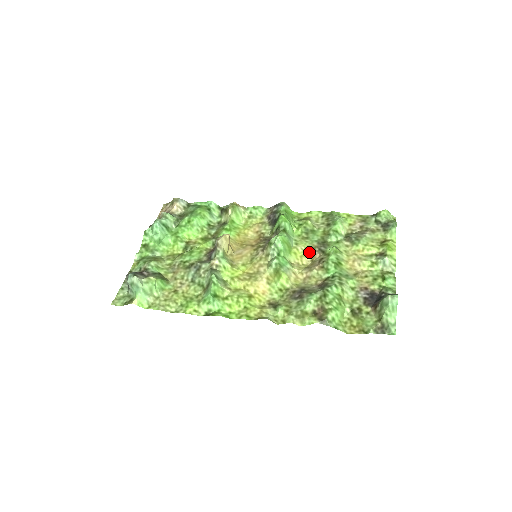
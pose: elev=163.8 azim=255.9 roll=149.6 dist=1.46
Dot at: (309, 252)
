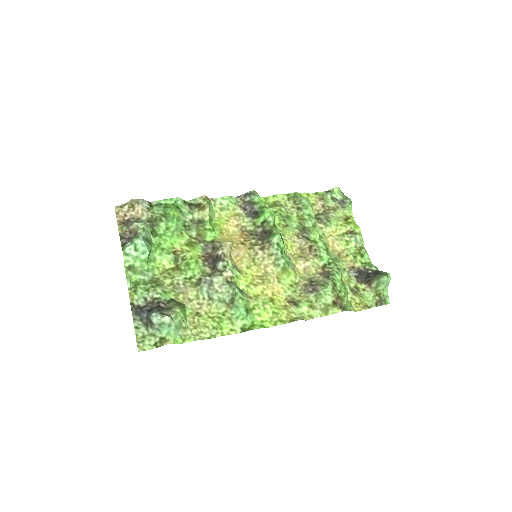
Dot at: (295, 240)
